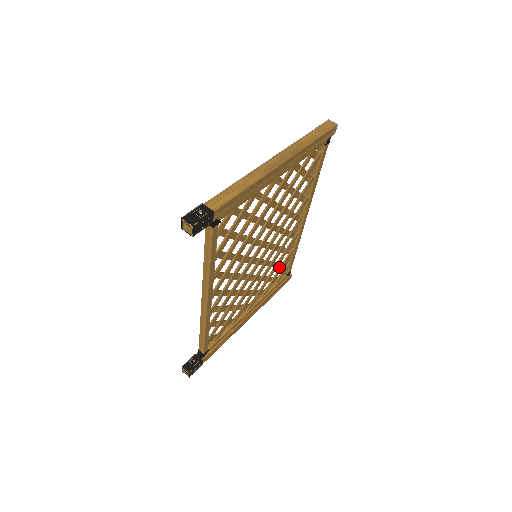
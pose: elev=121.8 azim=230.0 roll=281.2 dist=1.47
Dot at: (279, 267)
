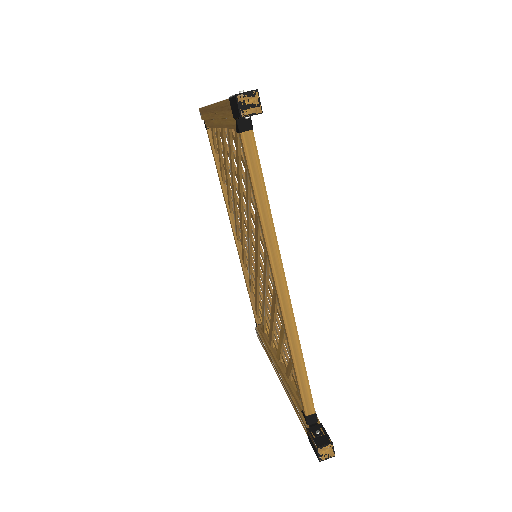
Dot at: (258, 306)
